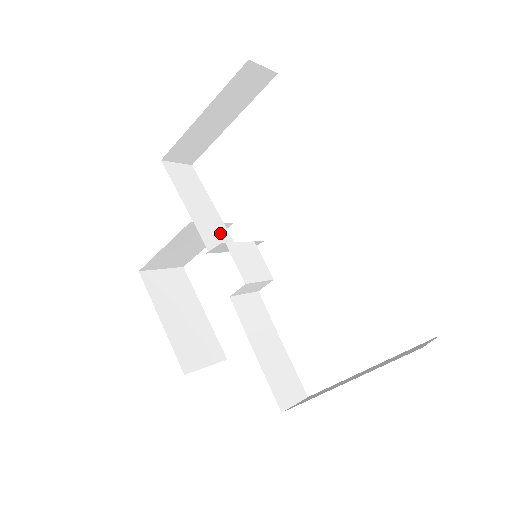
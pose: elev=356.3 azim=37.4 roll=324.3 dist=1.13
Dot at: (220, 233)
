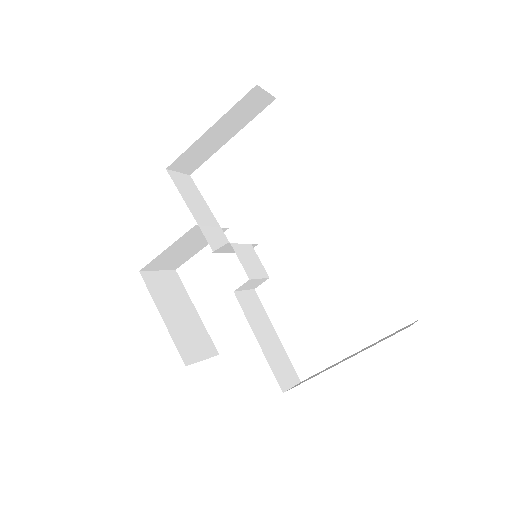
Dot at: (219, 236)
